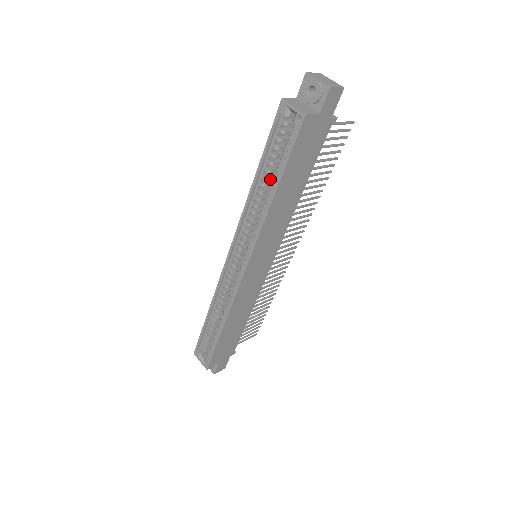
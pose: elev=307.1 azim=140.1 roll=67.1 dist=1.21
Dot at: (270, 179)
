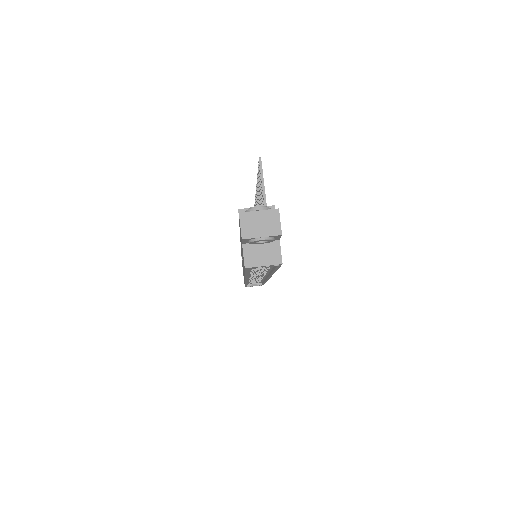
Dot at: occluded
